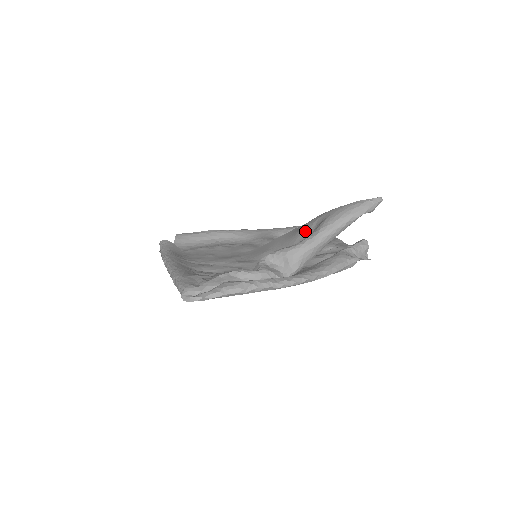
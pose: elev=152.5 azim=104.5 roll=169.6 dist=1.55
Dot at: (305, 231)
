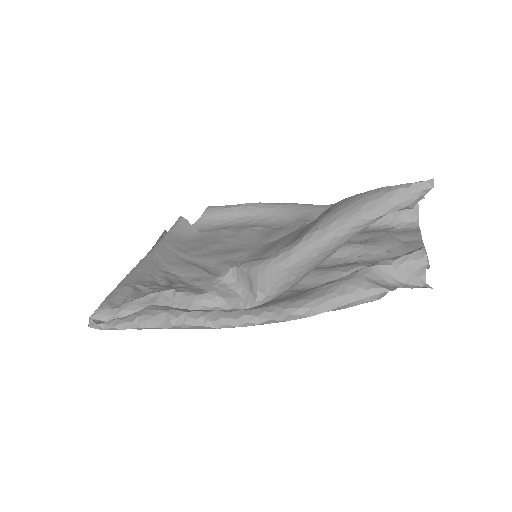
Dot at: occluded
